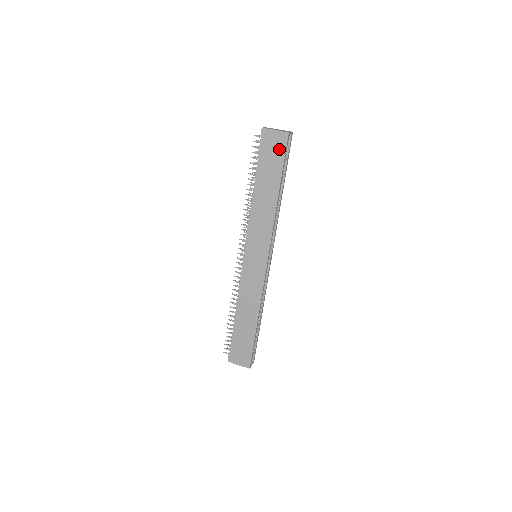
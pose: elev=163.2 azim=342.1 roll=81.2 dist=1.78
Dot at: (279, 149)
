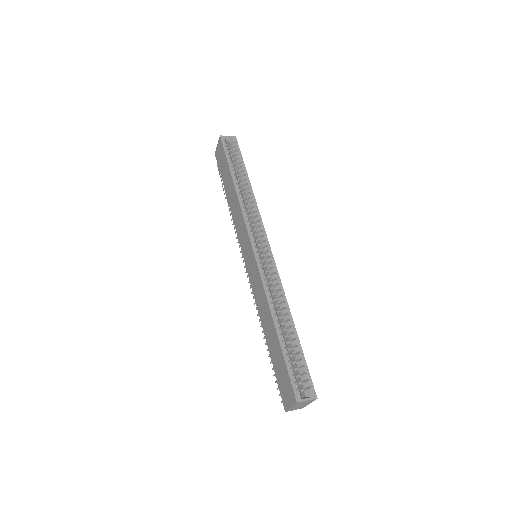
Dot at: (222, 153)
